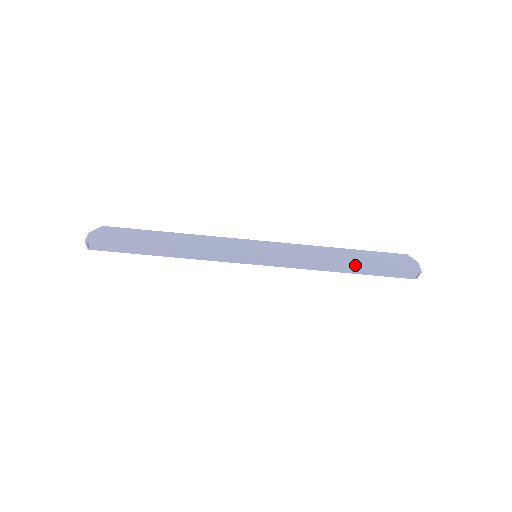
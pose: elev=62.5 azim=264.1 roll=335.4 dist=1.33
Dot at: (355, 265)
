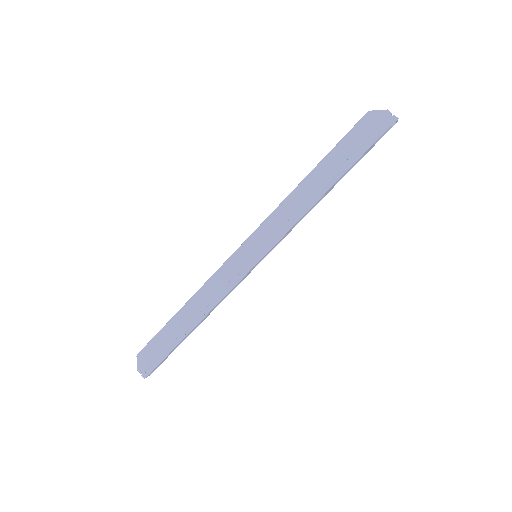
Dot at: (337, 180)
